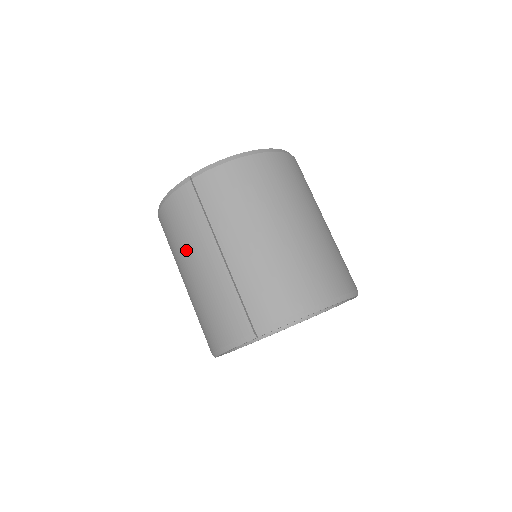
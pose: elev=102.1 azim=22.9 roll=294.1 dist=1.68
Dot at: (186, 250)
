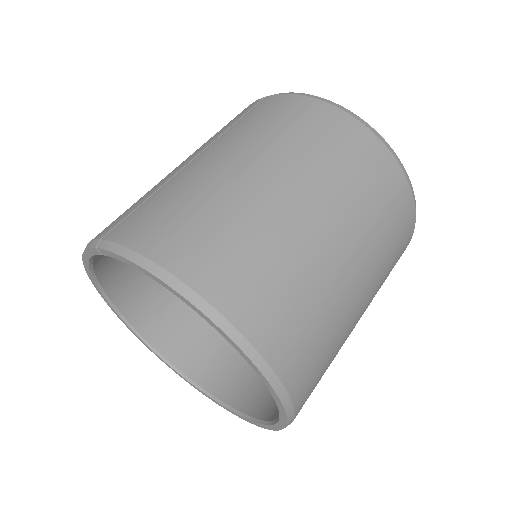
Dot at: occluded
